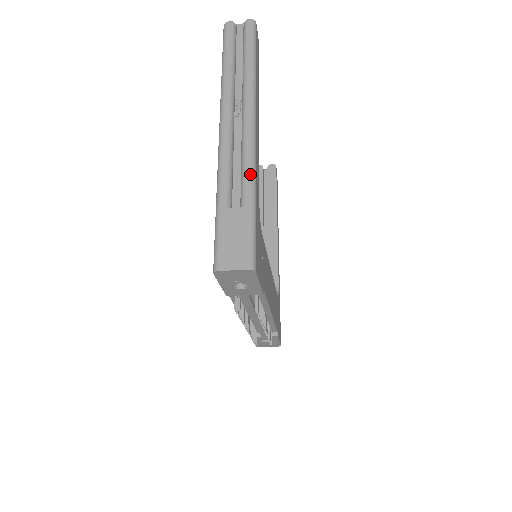
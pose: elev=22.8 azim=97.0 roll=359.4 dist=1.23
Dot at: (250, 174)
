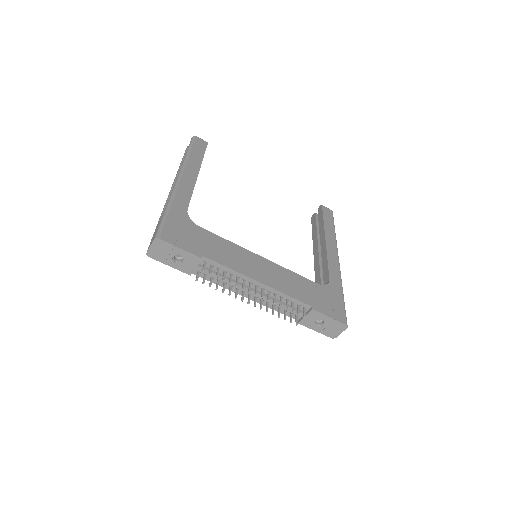
Dot at: (169, 199)
